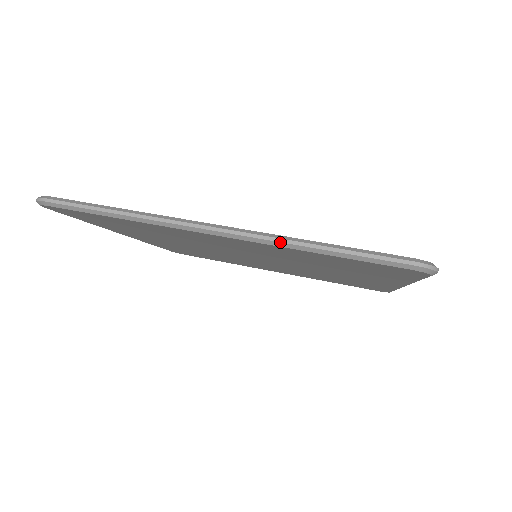
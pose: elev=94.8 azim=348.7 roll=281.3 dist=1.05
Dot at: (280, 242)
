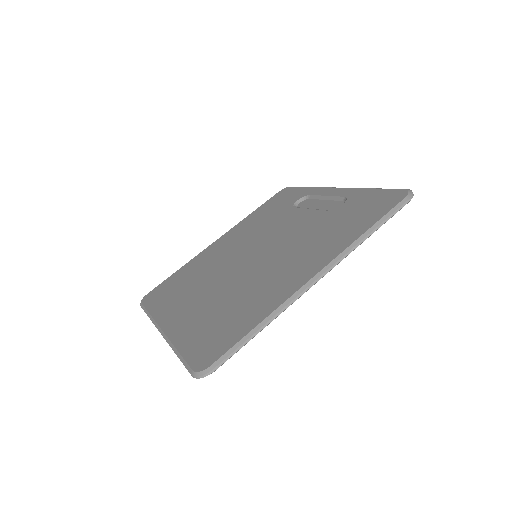
Dot at: (171, 347)
